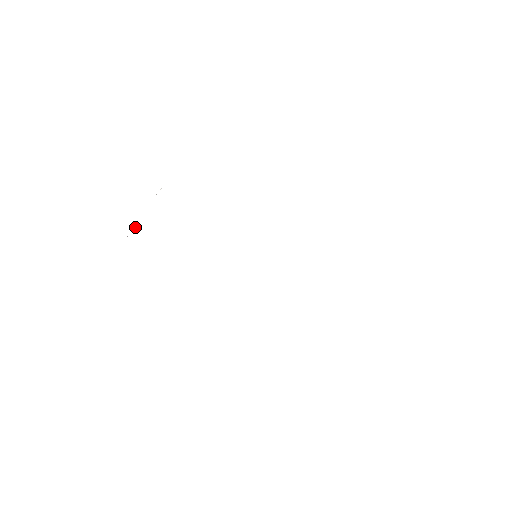
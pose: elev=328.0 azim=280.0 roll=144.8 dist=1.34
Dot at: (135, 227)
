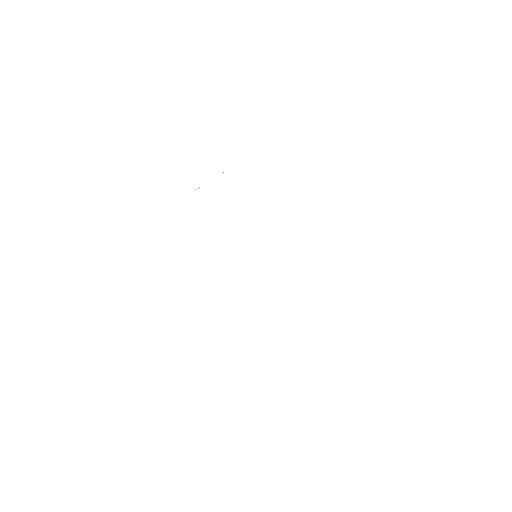
Dot at: occluded
